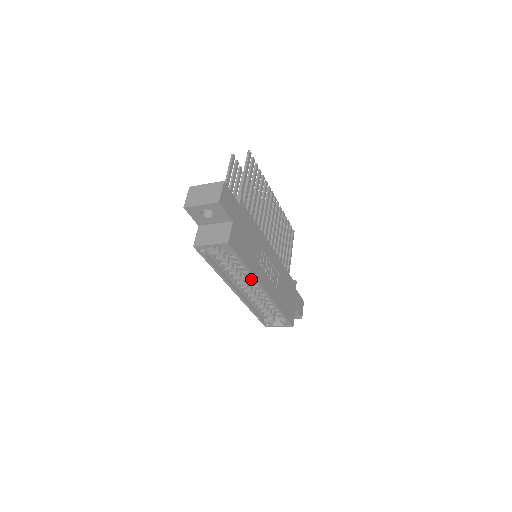
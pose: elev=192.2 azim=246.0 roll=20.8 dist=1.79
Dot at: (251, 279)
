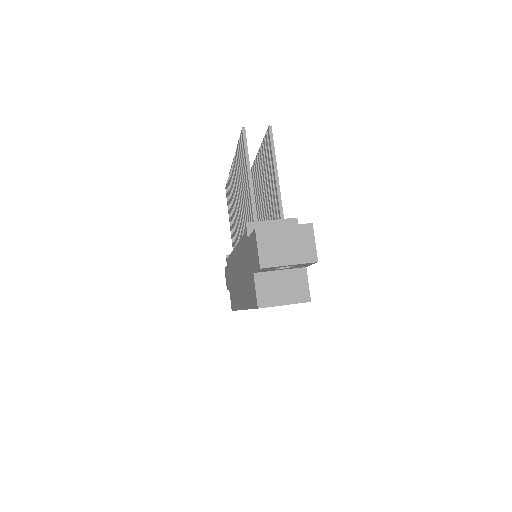
Dot at: occluded
